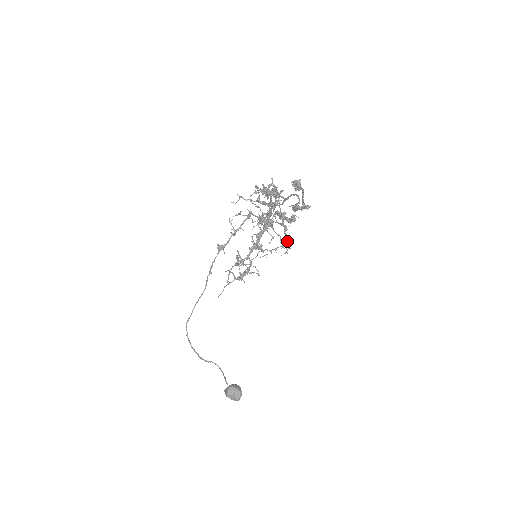
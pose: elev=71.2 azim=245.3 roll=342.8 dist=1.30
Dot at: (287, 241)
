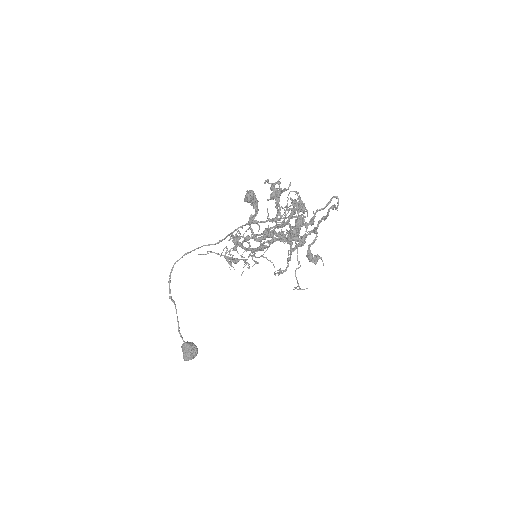
Dot at: occluded
